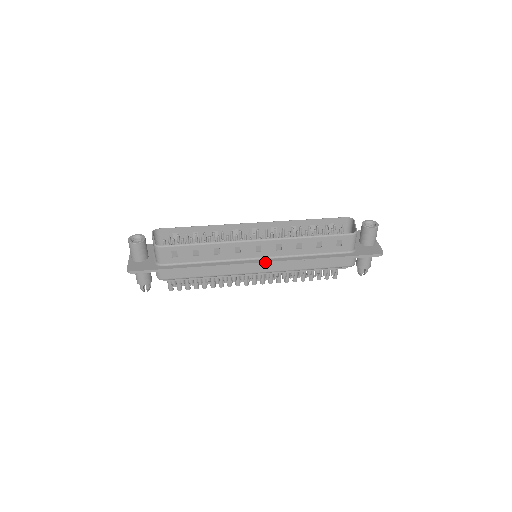
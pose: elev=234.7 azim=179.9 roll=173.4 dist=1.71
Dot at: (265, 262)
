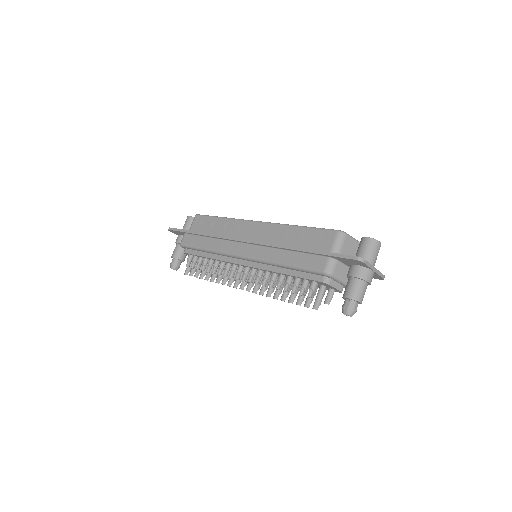
Dot at: (249, 240)
